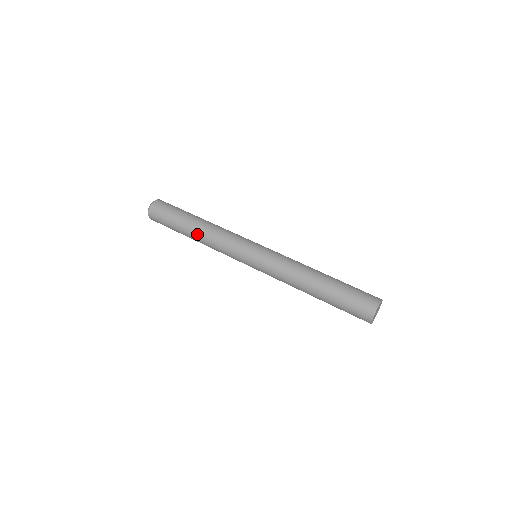
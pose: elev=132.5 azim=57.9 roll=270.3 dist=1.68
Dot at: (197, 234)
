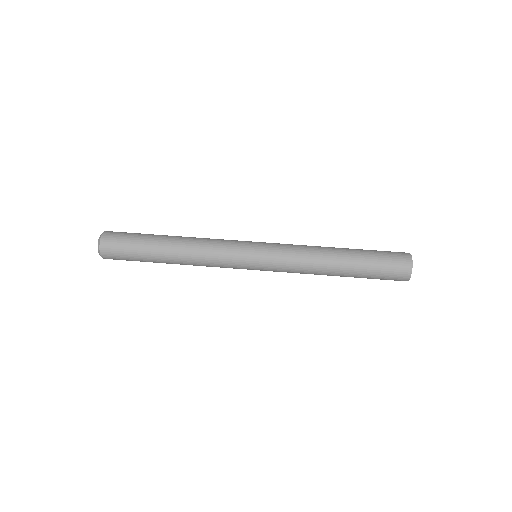
Dot at: occluded
